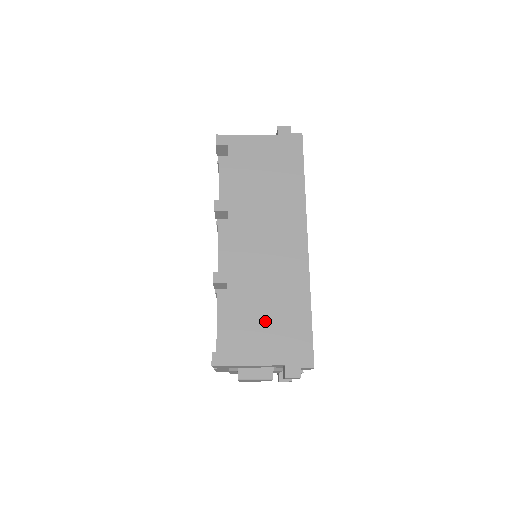
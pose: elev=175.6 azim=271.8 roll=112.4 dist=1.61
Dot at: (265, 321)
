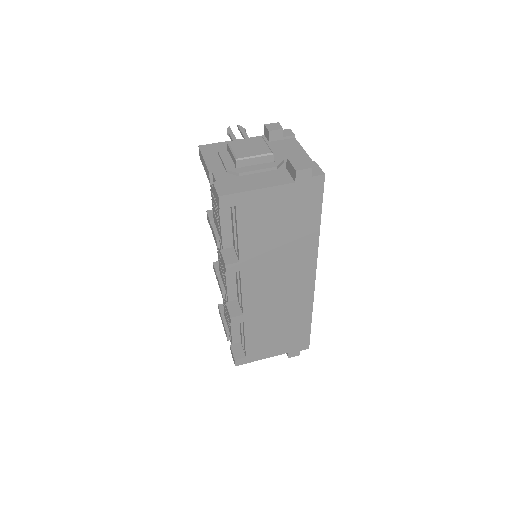
Dot at: (275, 335)
